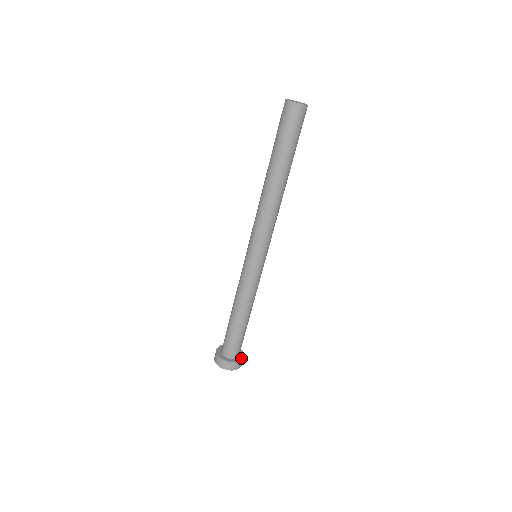
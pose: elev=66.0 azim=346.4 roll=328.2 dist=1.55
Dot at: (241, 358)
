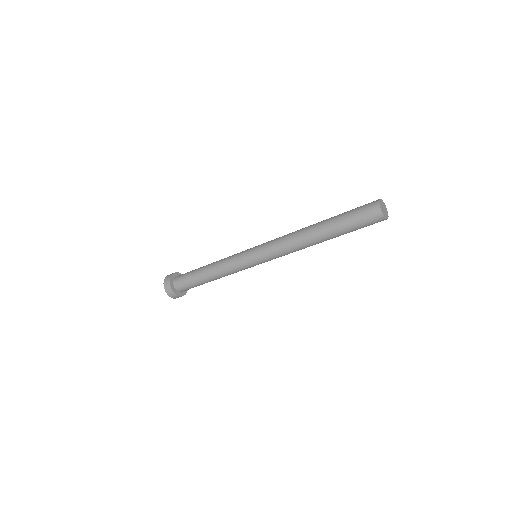
Dot at: occluded
